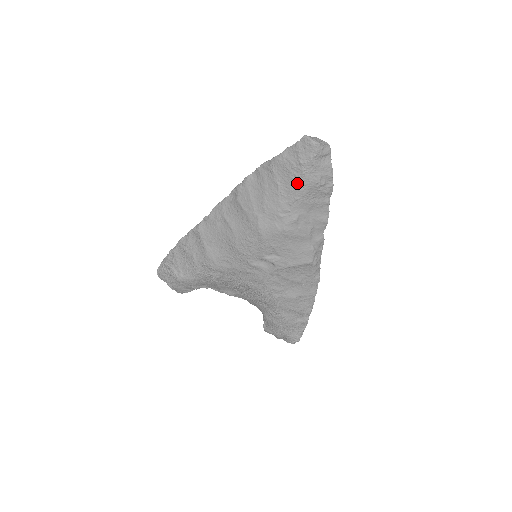
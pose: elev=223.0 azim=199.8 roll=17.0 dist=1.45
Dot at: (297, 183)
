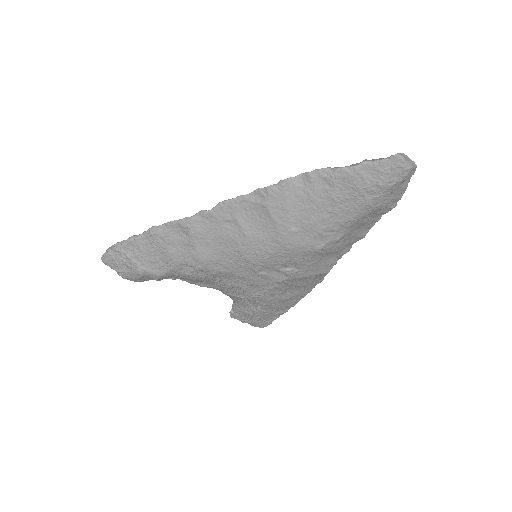
Dot at: (362, 205)
